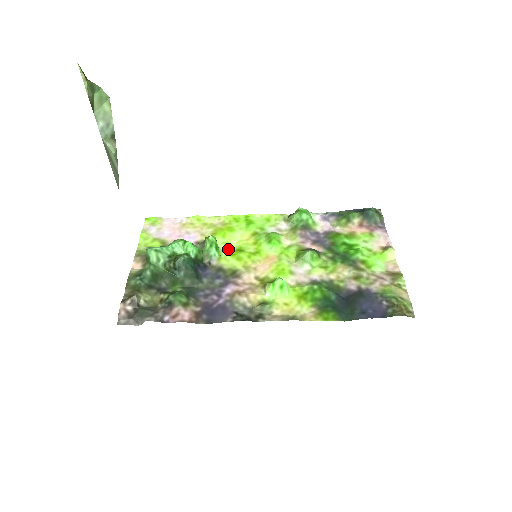
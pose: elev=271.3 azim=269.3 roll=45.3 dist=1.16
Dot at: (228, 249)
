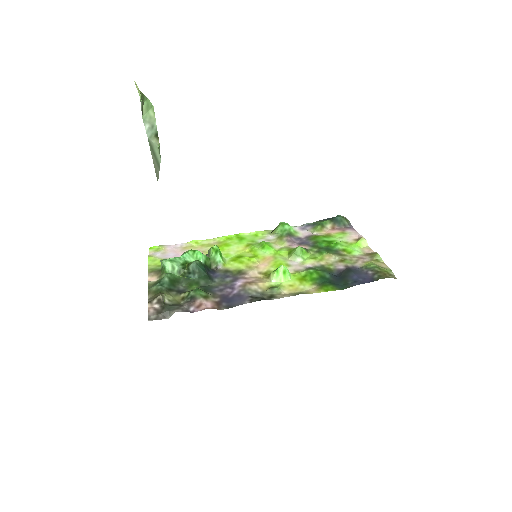
Dot at: (229, 258)
